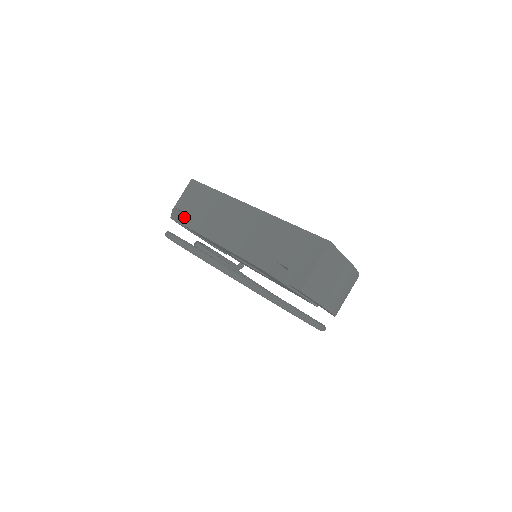
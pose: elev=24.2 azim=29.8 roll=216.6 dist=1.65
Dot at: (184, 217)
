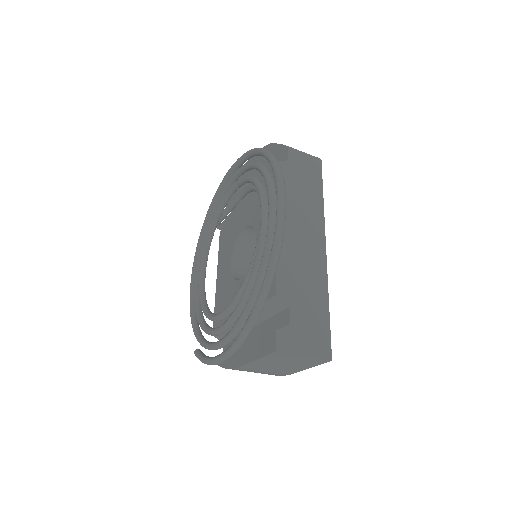
Dot at: (284, 164)
